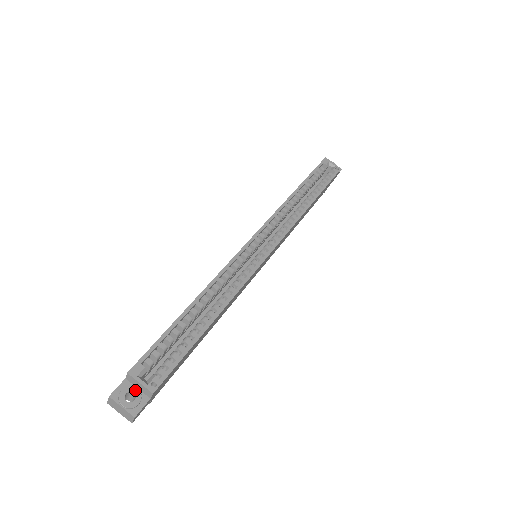
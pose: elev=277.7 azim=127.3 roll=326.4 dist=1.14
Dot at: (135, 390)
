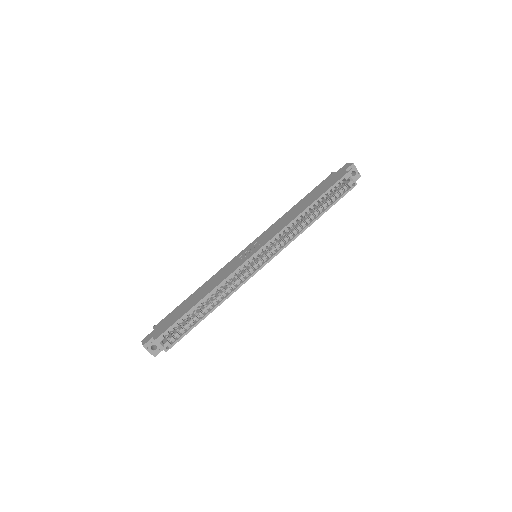
Dot at: (157, 345)
